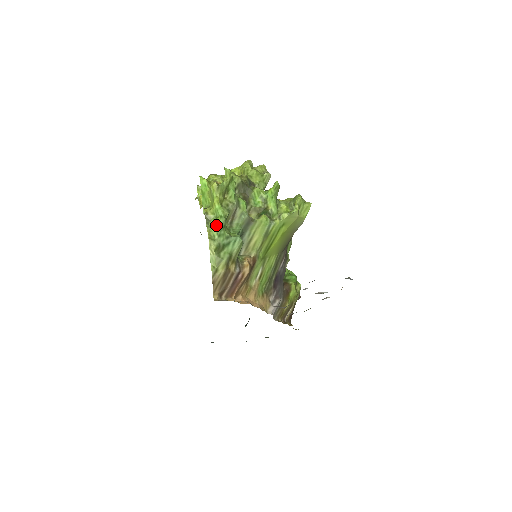
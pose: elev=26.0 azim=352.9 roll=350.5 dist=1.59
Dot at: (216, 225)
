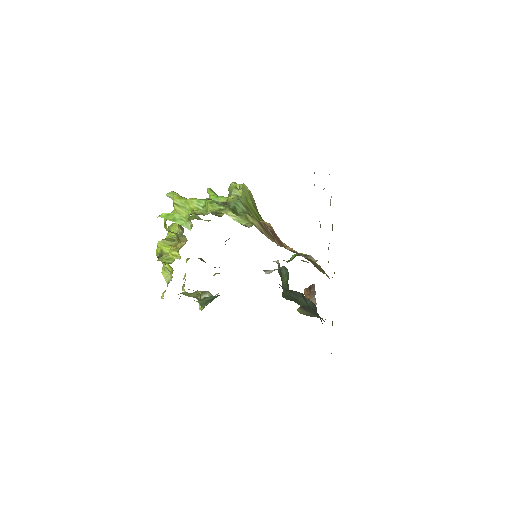
Dot at: (211, 205)
